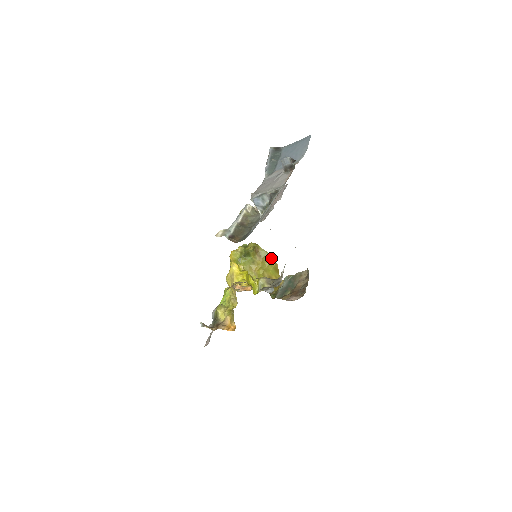
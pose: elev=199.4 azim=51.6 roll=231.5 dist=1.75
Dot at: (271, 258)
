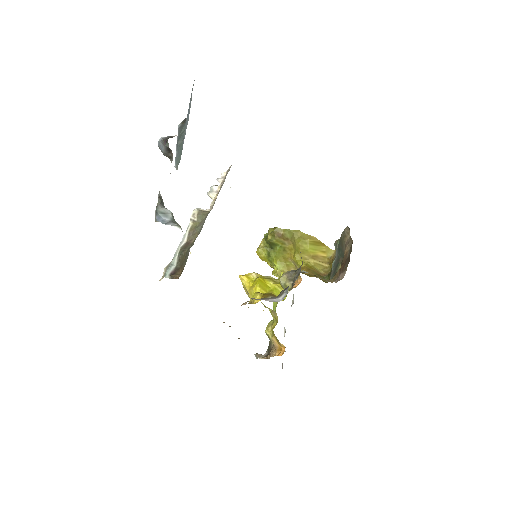
Dot at: (300, 234)
